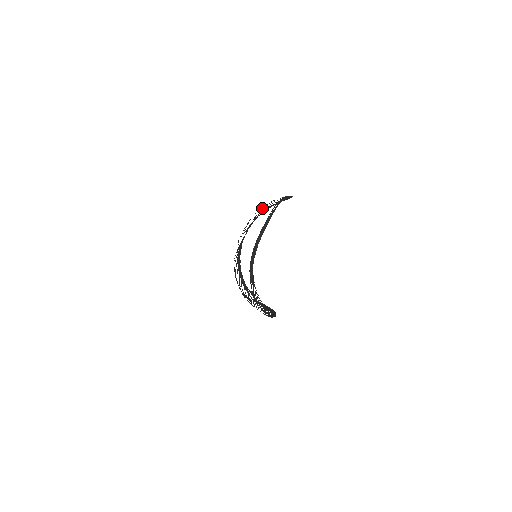
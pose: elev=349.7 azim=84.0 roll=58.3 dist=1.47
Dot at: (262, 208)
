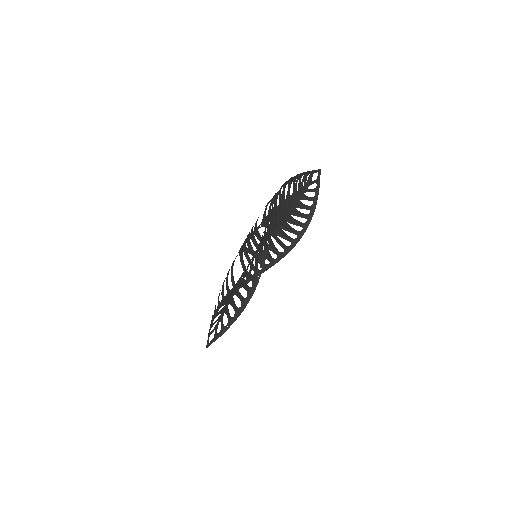
Dot at: occluded
